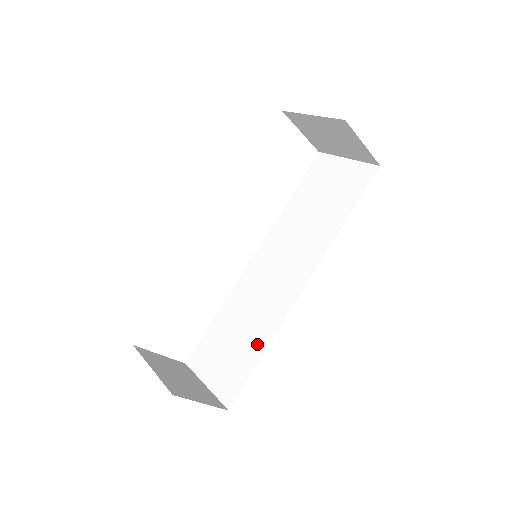
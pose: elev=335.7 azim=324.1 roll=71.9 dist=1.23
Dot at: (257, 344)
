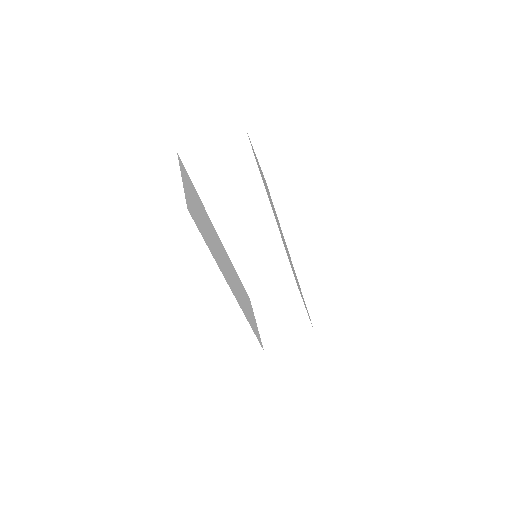
Dot at: occluded
